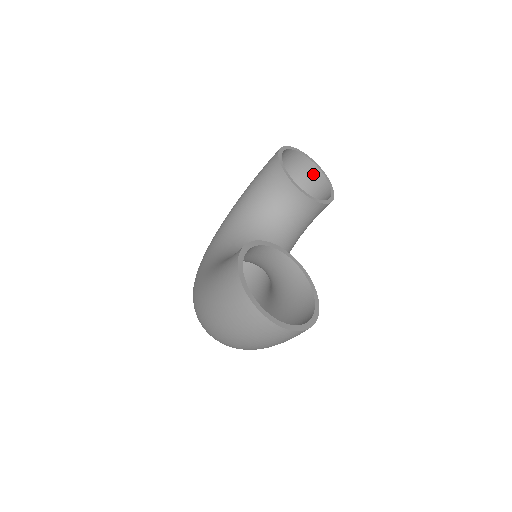
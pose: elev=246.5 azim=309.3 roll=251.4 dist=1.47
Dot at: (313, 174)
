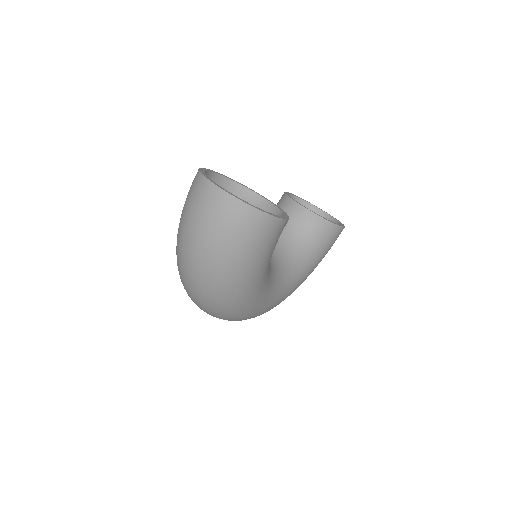
Dot at: occluded
